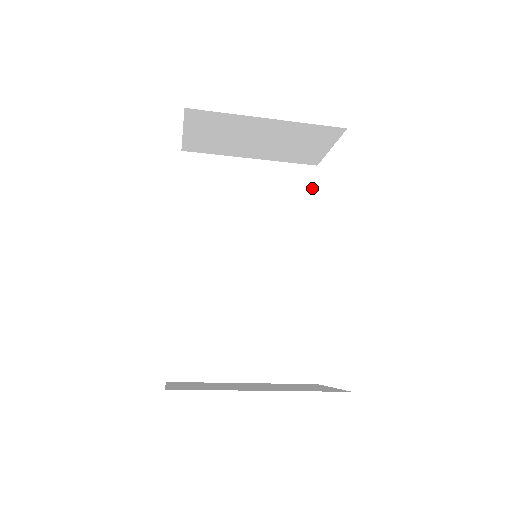
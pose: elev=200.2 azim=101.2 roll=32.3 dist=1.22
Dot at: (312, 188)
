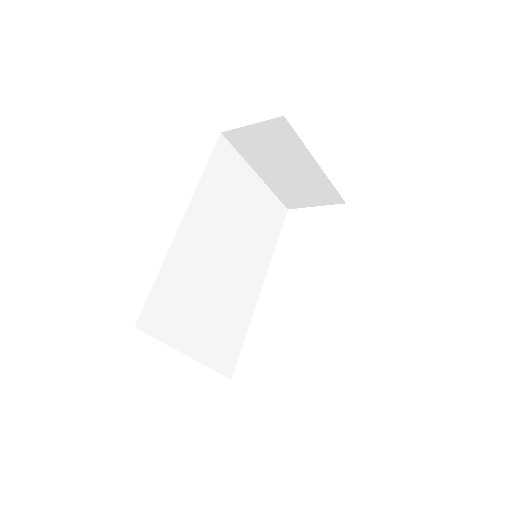
Dot at: (280, 224)
